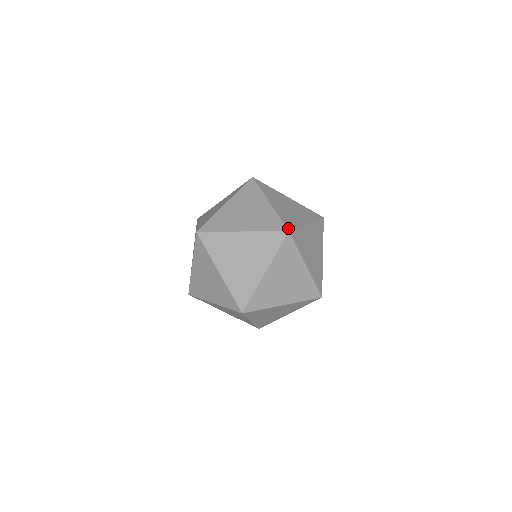
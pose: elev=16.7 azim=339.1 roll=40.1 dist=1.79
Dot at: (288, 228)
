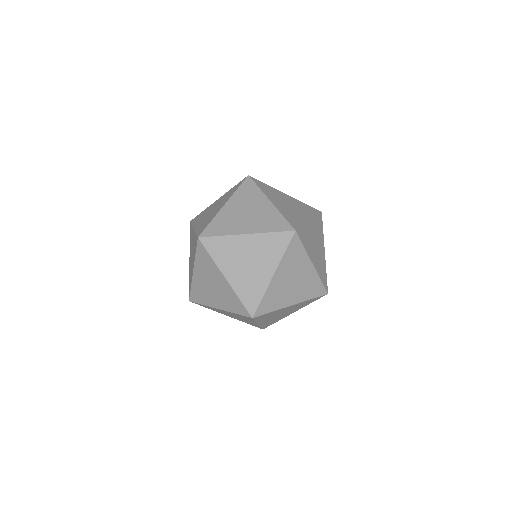
Dot at: (202, 234)
